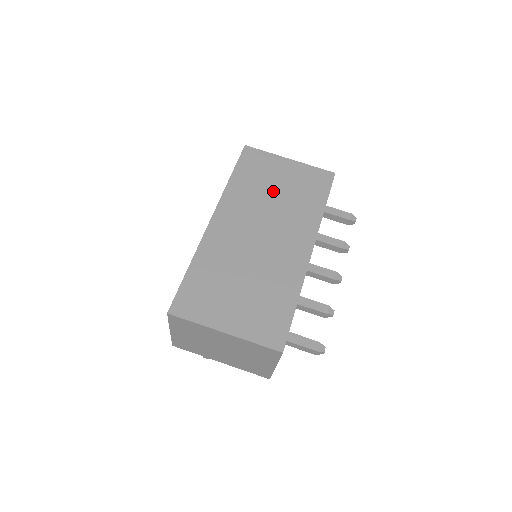
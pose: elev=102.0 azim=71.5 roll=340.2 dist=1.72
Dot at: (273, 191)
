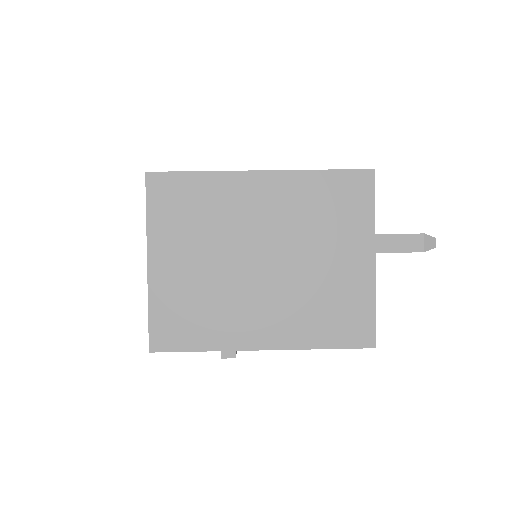
Dot at: occluded
